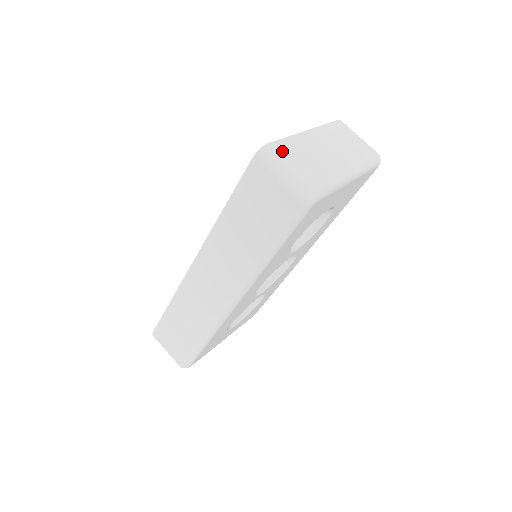
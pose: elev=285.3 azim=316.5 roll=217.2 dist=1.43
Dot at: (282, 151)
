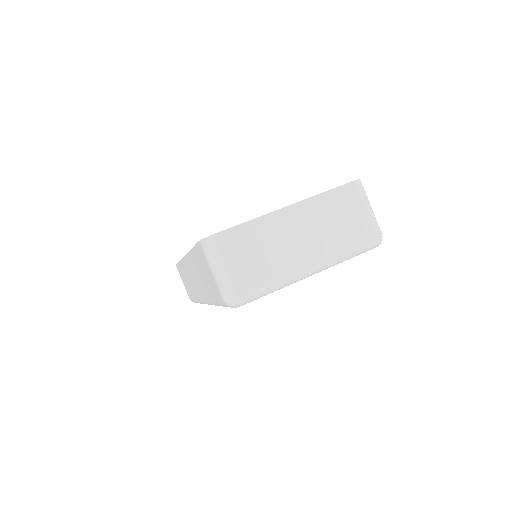
Dot at: (227, 245)
